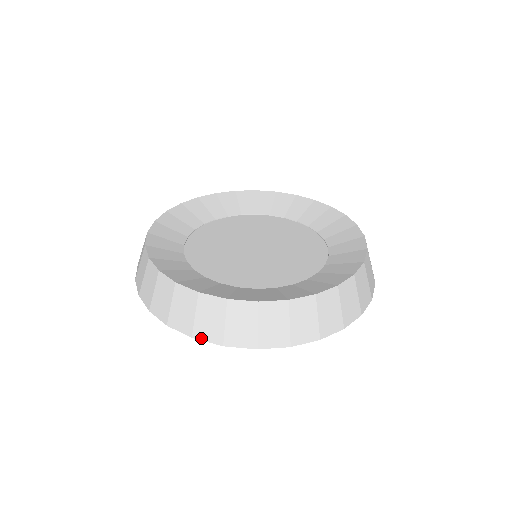
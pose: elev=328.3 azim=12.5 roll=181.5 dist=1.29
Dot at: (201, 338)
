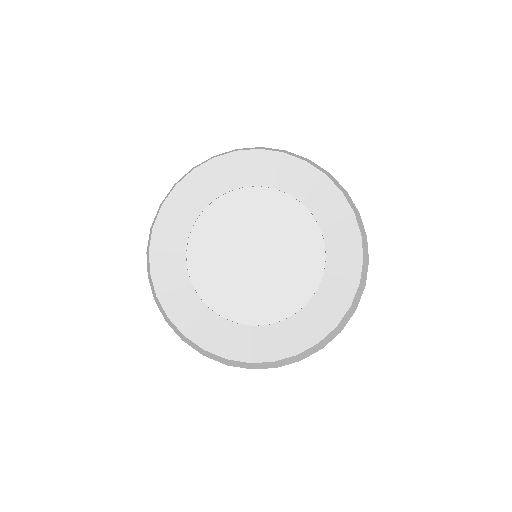
Dot at: occluded
